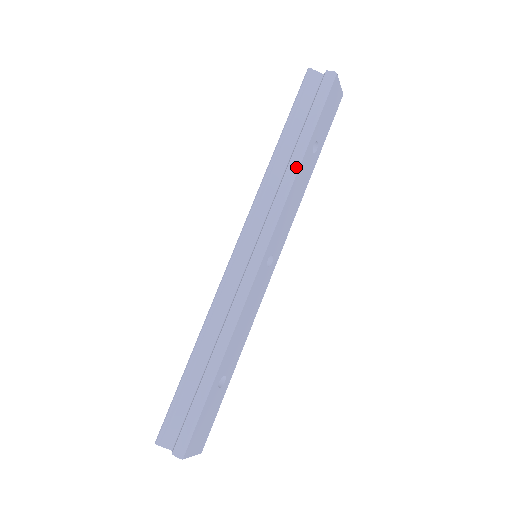
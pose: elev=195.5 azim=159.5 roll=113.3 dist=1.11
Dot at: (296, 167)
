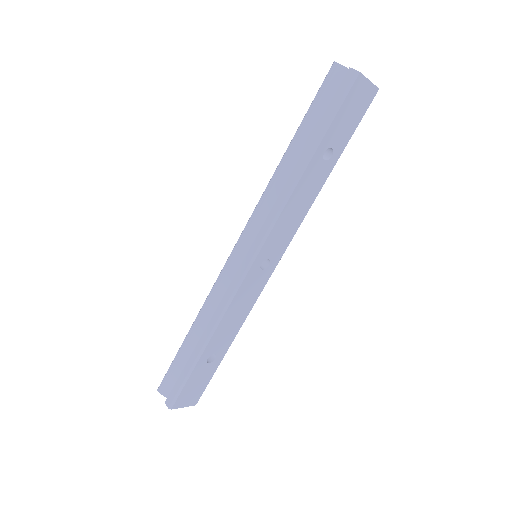
Dot at: (296, 179)
